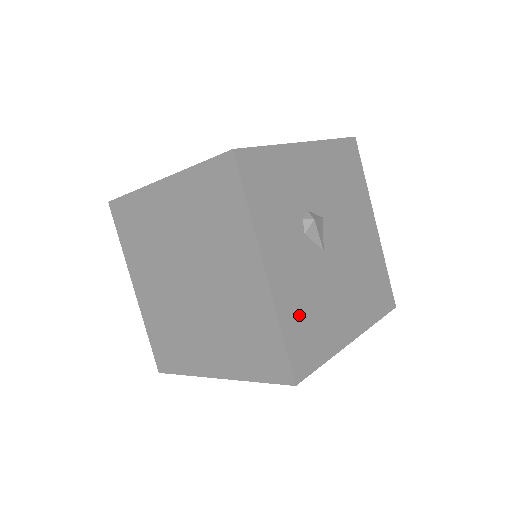
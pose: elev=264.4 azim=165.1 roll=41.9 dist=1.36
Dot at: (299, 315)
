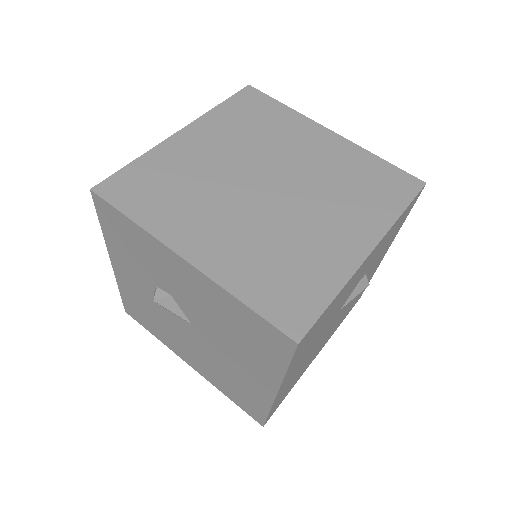
Dot at: (331, 310)
